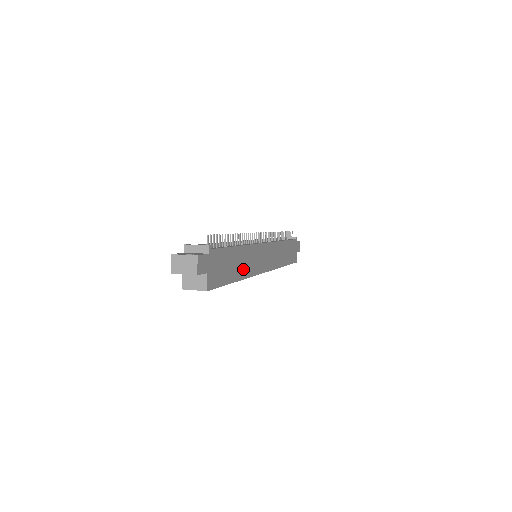
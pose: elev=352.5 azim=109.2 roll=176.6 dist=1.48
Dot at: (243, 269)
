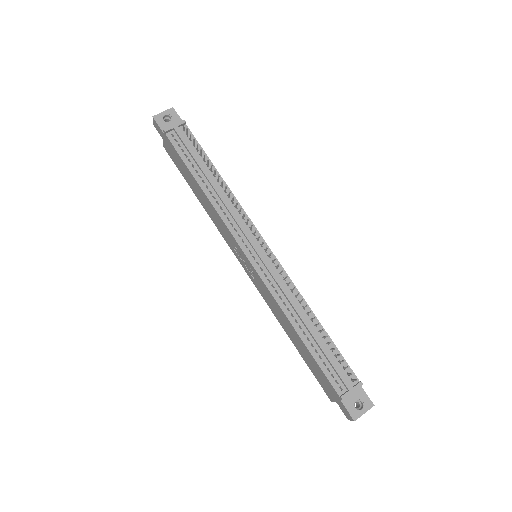
Dot at: occluded
